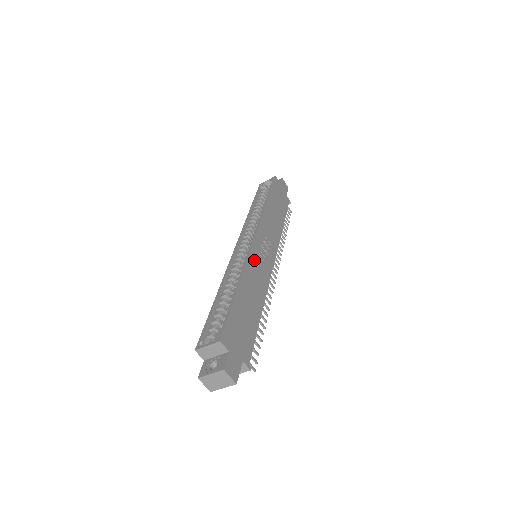
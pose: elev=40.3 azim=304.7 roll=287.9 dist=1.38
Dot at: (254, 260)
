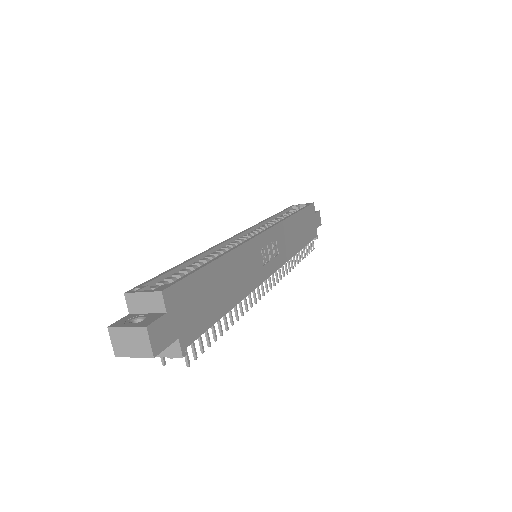
Dot at: (252, 250)
